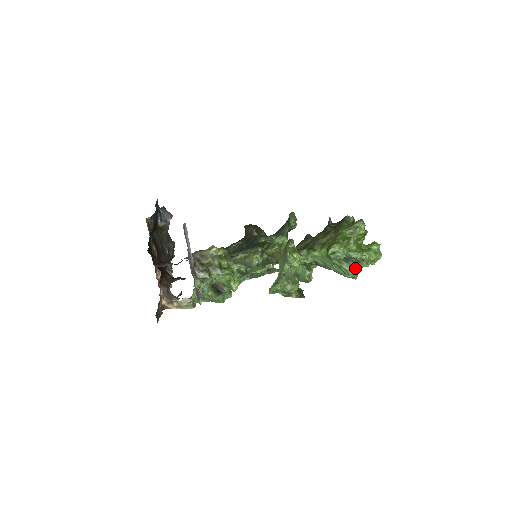
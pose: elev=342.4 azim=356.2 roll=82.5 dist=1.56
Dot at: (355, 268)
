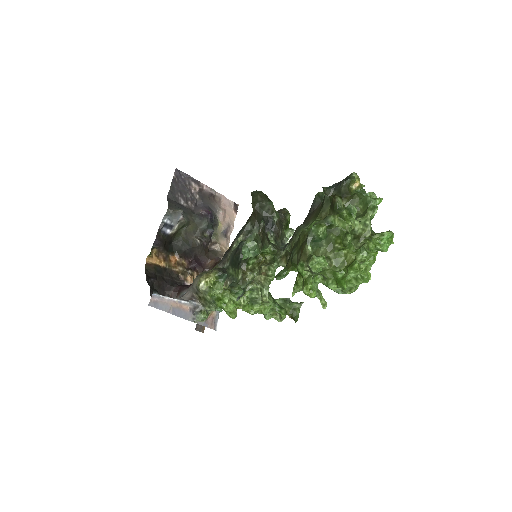
Dot at: occluded
